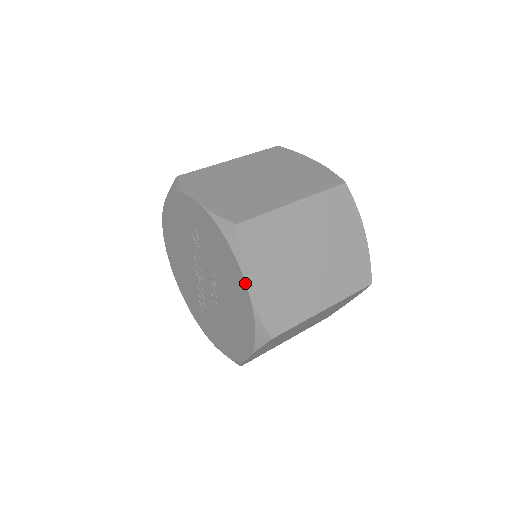
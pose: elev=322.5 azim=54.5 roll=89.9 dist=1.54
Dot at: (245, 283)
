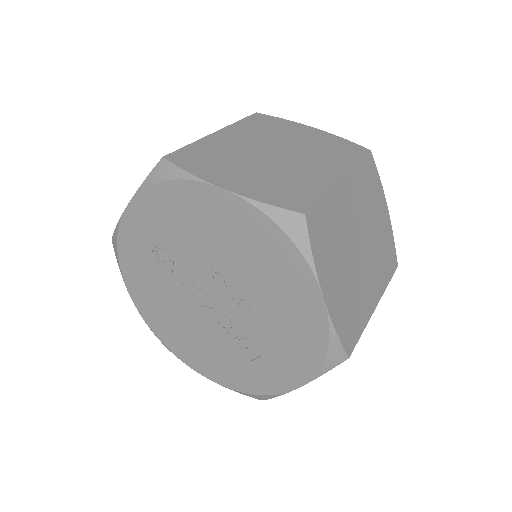
Dot at: (217, 187)
